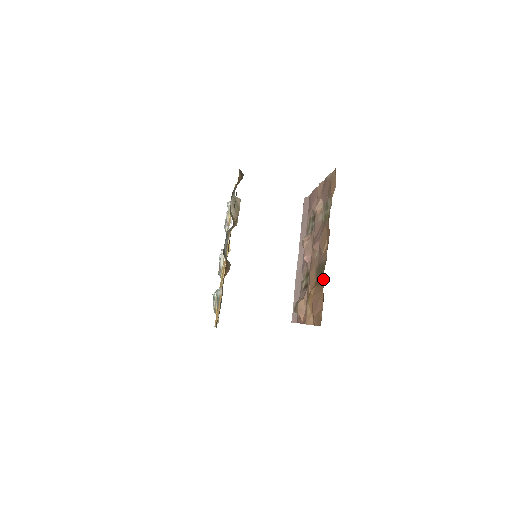
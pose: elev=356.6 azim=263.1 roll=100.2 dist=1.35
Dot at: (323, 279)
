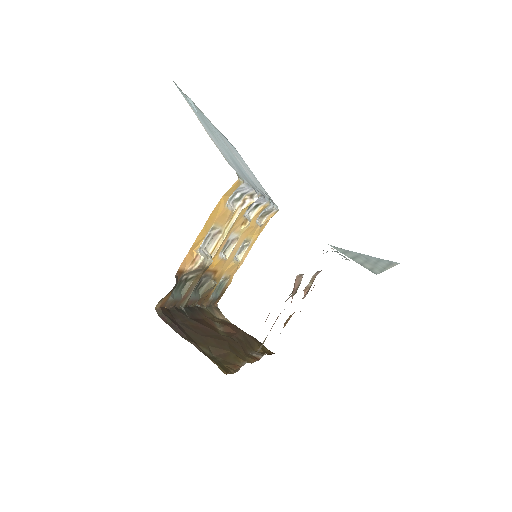
Dot at: occluded
